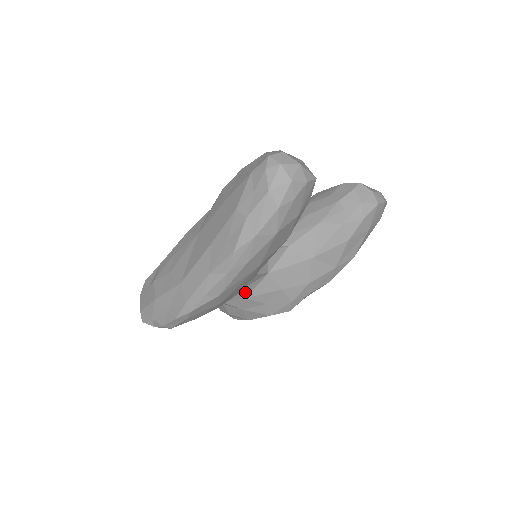
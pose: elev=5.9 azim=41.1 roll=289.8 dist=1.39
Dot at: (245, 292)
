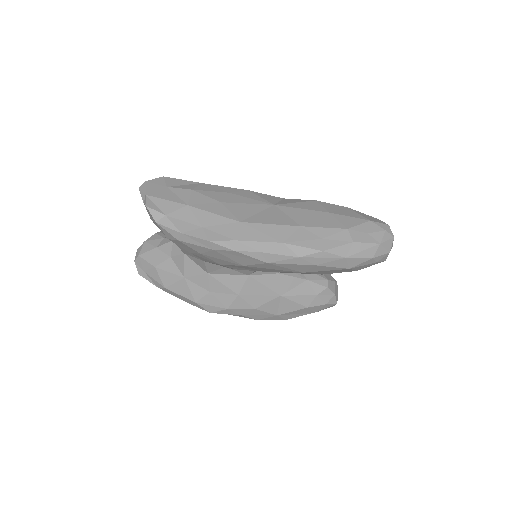
Dot at: (218, 270)
